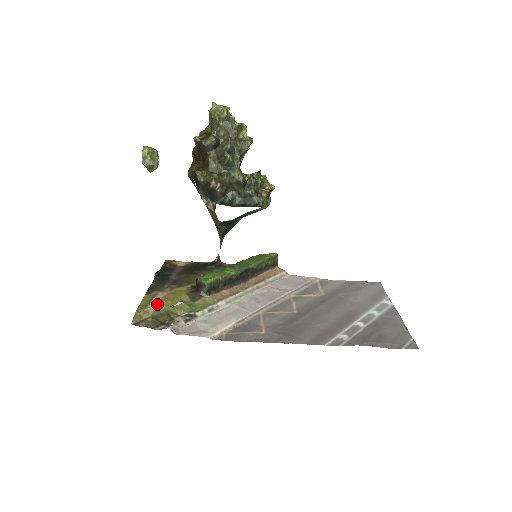
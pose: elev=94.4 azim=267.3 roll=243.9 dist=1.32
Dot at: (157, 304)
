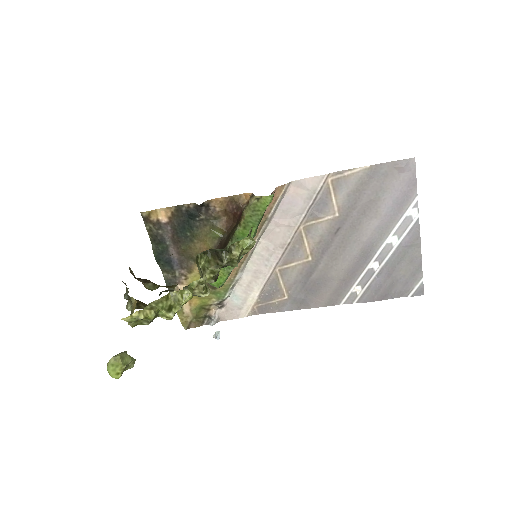
Dot at: (189, 306)
